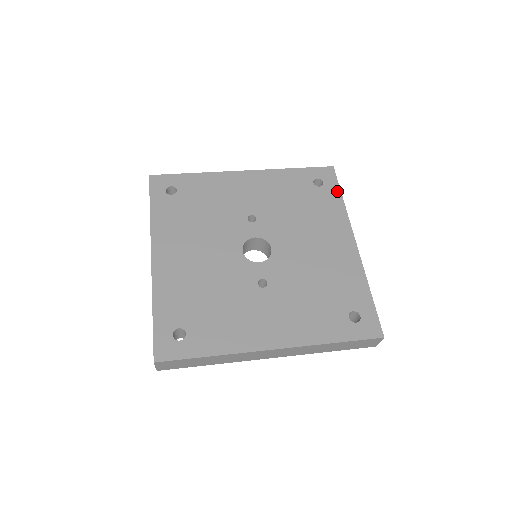
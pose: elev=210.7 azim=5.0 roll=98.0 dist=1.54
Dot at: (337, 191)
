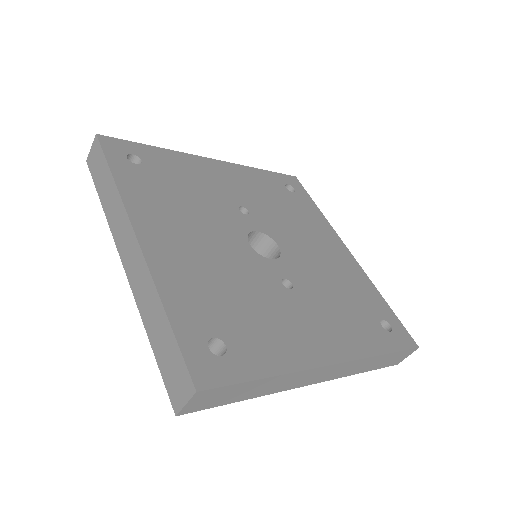
Dot at: (310, 200)
